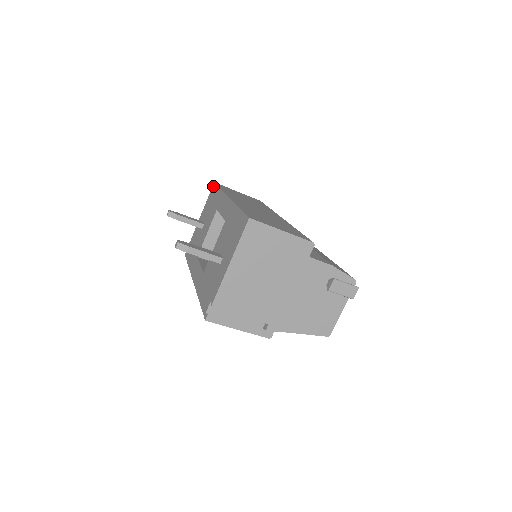
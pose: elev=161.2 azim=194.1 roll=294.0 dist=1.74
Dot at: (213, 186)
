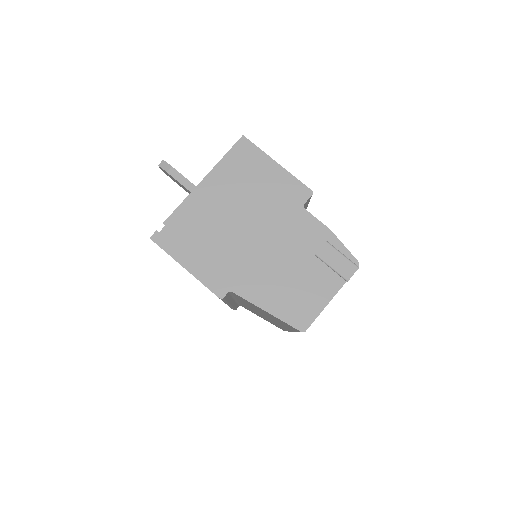
Dot at: occluded
